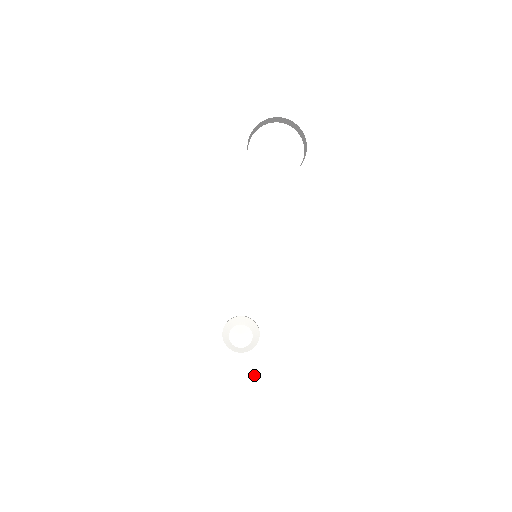
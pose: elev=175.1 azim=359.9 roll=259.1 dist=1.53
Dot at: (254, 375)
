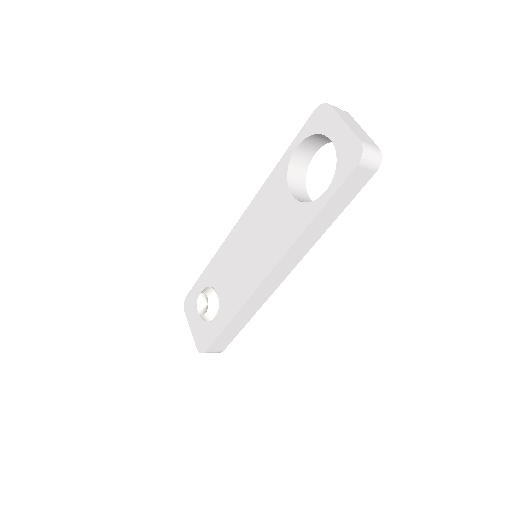
Dot at: (199, 341)
